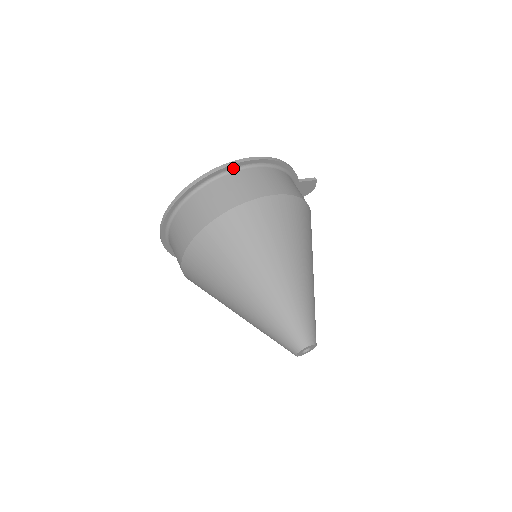
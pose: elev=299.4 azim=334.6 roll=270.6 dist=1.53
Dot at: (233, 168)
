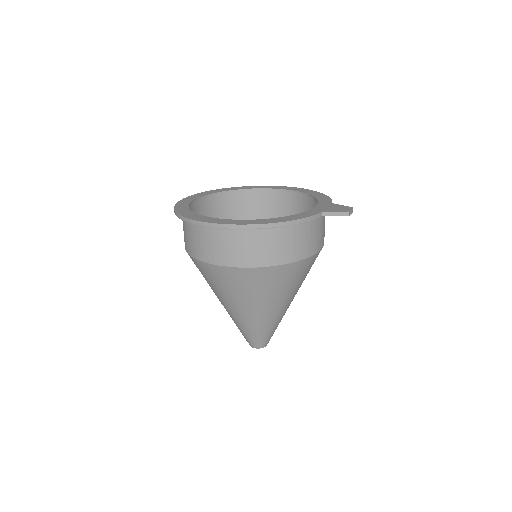
Dot at: occluded
